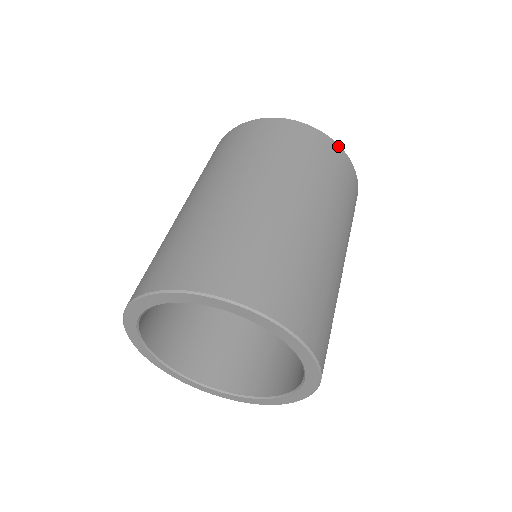
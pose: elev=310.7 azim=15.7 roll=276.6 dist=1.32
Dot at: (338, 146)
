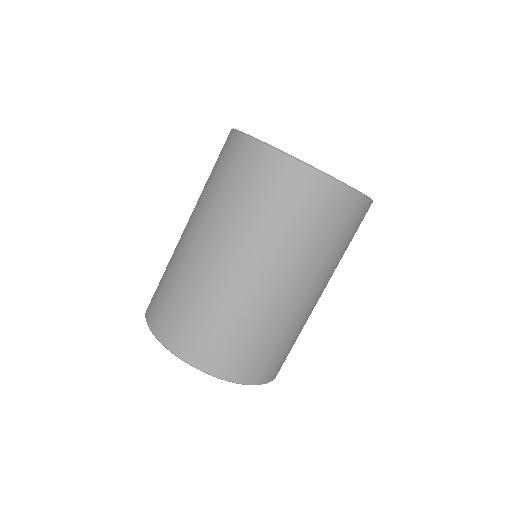
Dot at: (363, 198)
